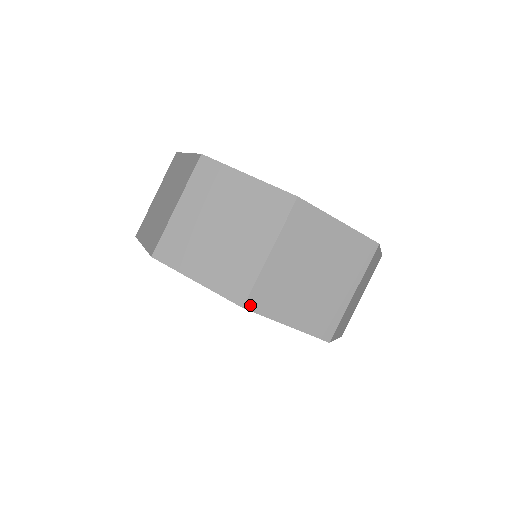
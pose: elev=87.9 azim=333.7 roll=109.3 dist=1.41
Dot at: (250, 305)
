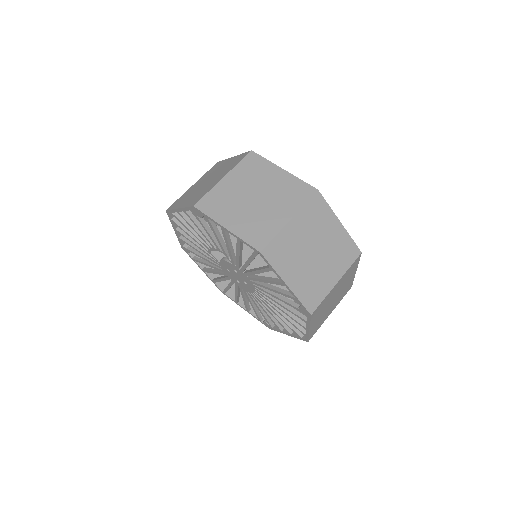
Dot at: (199, 206)
